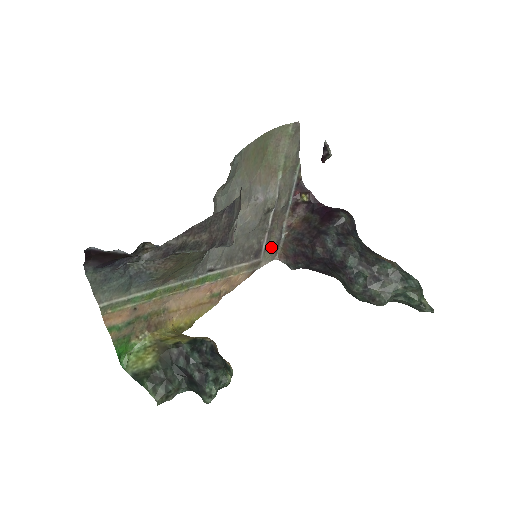
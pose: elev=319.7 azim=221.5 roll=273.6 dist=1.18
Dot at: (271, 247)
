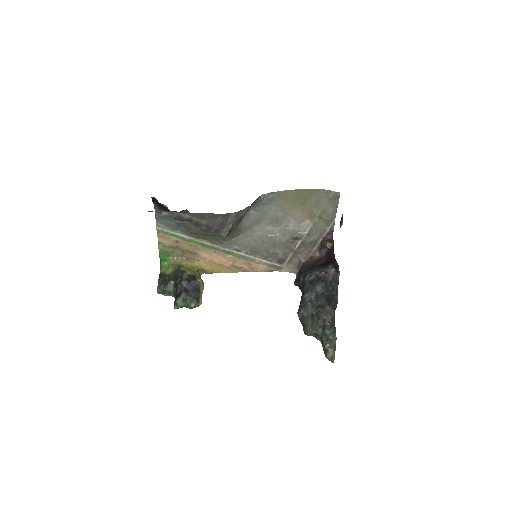
Dot at: (294, 263)
